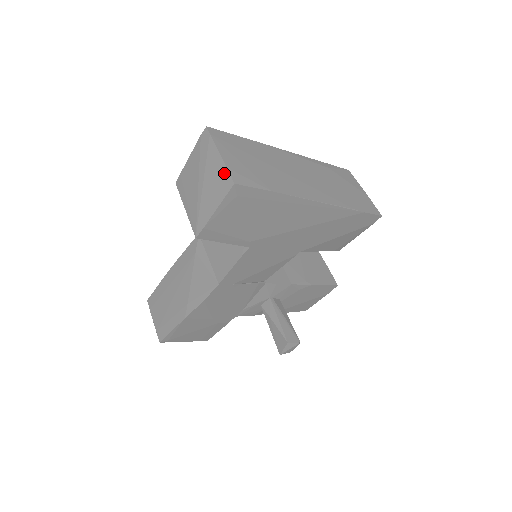
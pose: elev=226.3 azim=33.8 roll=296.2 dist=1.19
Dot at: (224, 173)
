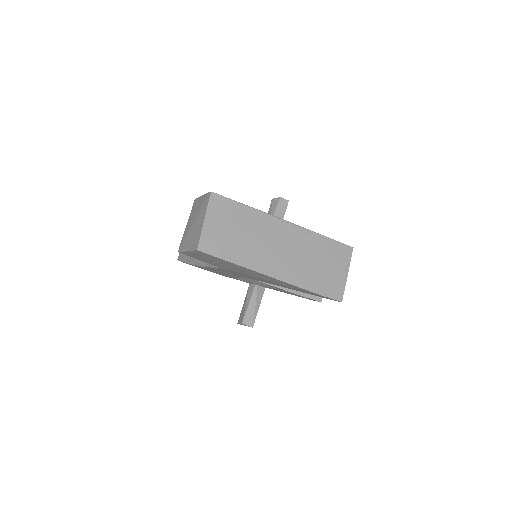
Dot at: (199, 236)
